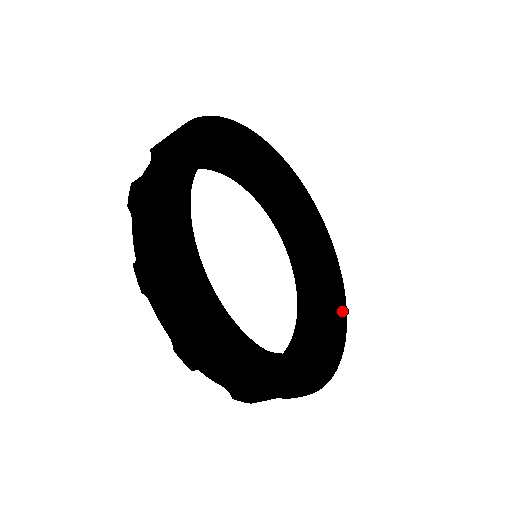
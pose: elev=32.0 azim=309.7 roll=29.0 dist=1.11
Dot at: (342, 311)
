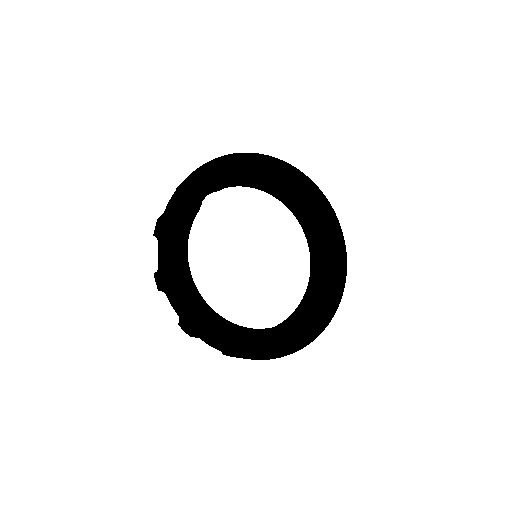
Dot at: (336, 294)
